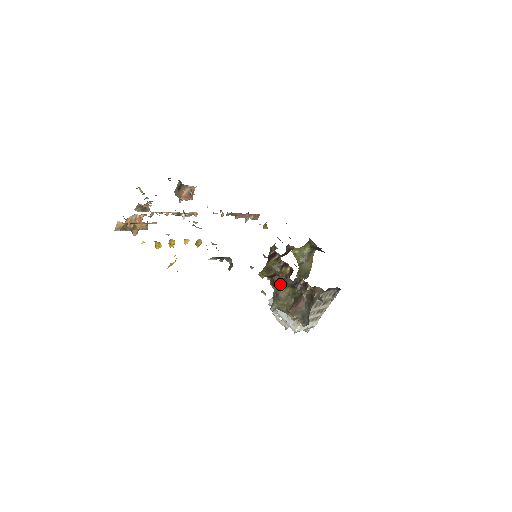
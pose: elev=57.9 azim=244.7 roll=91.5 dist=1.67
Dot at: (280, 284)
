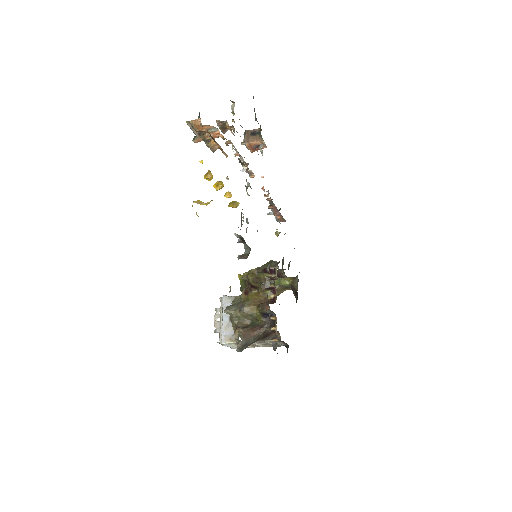
Dot at: (253, 299)
